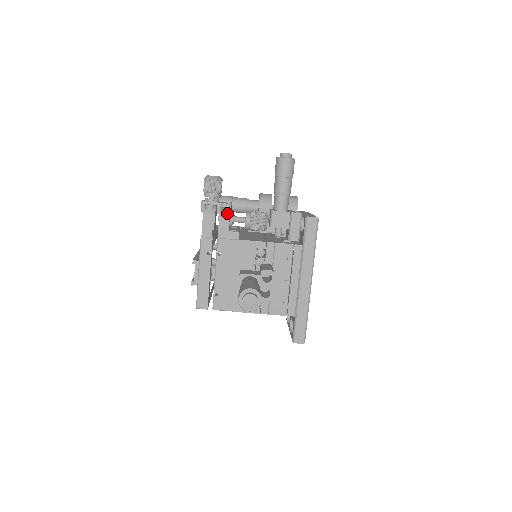
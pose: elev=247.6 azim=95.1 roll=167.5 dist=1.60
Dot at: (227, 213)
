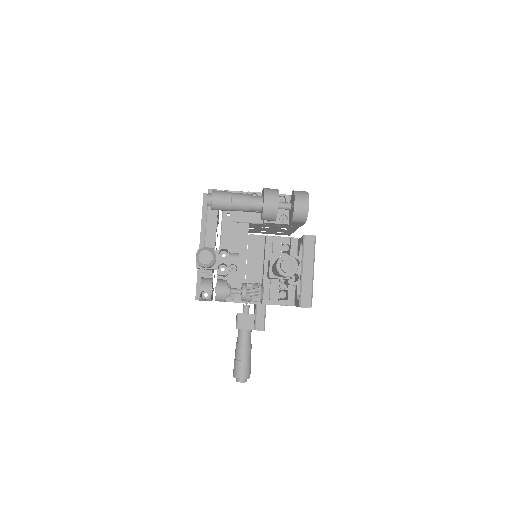
Dot at: (223, 300)
